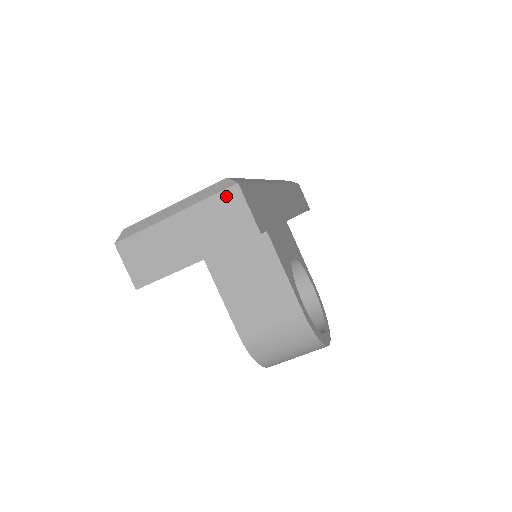
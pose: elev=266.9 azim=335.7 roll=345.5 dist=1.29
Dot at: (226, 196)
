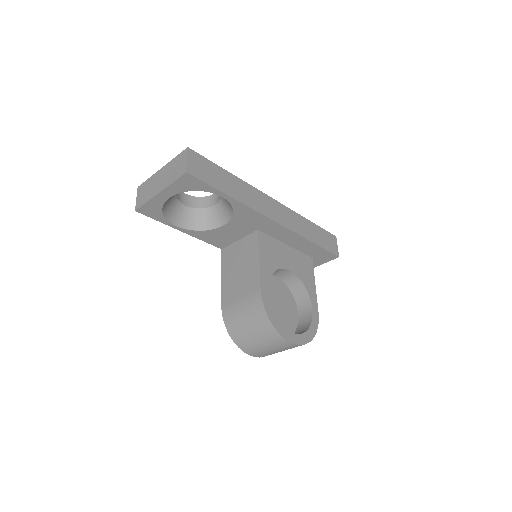
Dot at: (181, 155)
